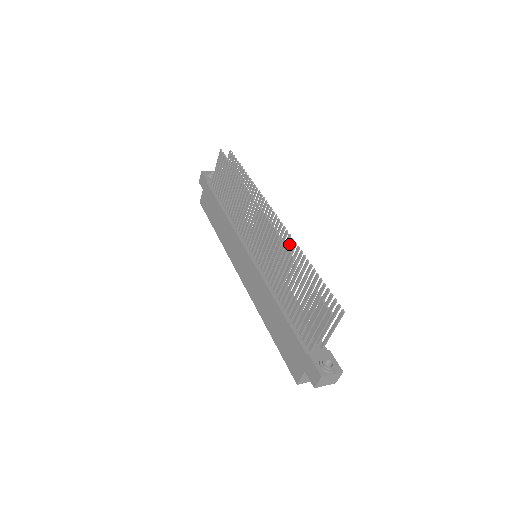
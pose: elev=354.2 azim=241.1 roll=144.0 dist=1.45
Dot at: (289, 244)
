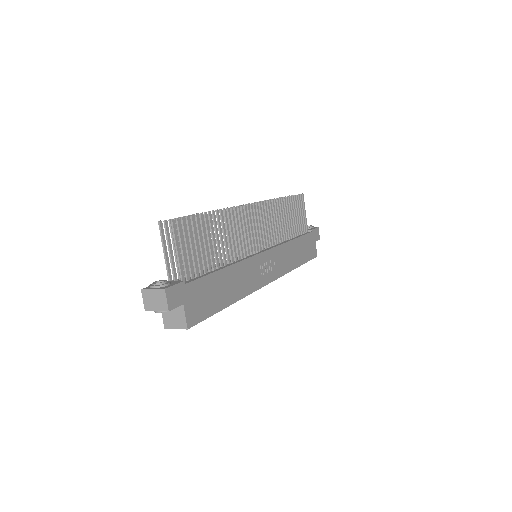
Dot at: (236, 215)
